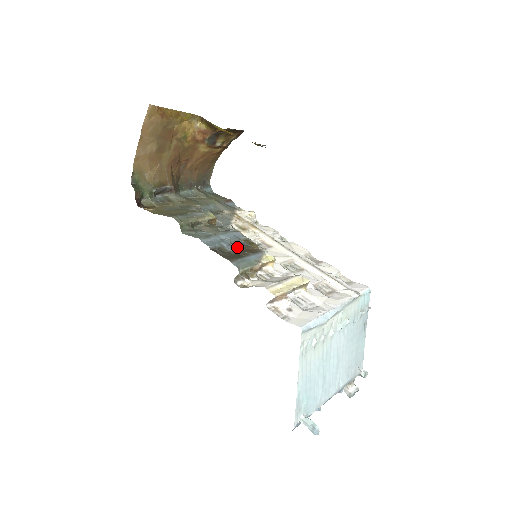
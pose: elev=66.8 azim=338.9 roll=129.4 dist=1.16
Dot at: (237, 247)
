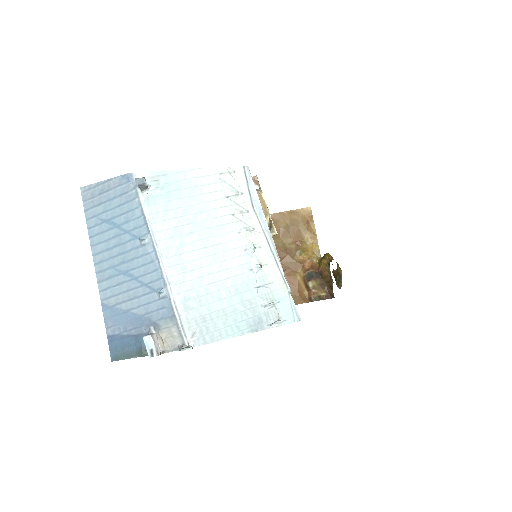
Dot at: occluded
